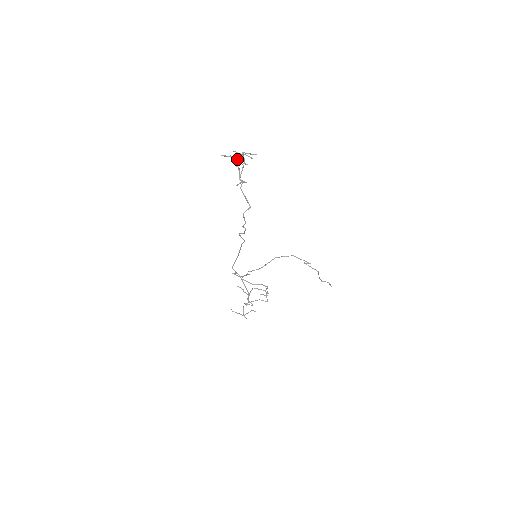
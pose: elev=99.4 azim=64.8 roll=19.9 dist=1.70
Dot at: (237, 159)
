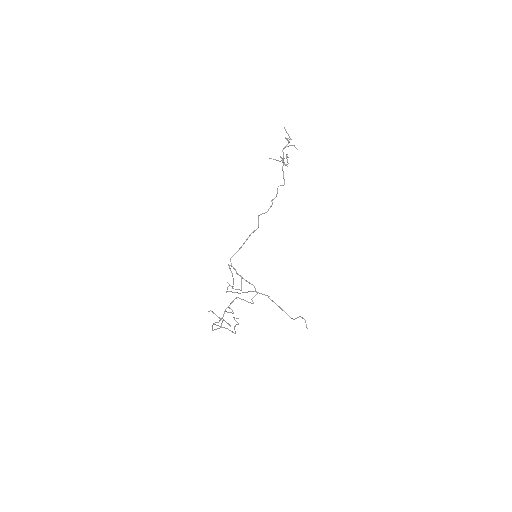
Dot at: (287, 144)
